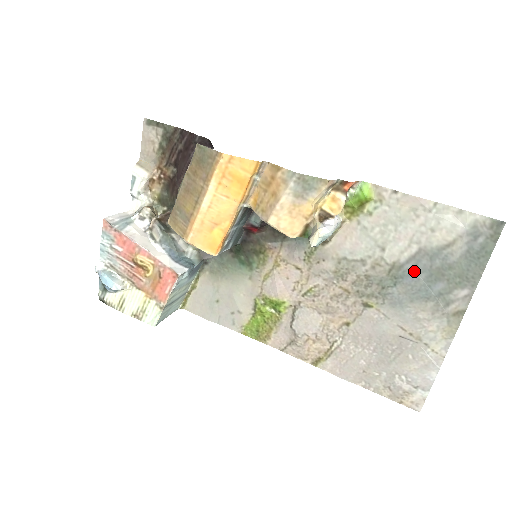
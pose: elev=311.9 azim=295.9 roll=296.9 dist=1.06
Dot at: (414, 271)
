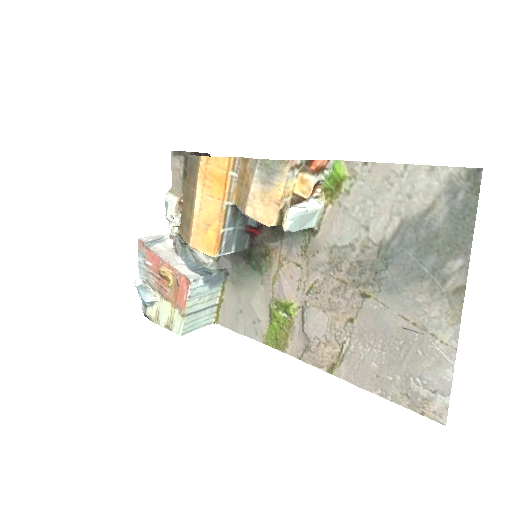
Dot at: (402, 247)
